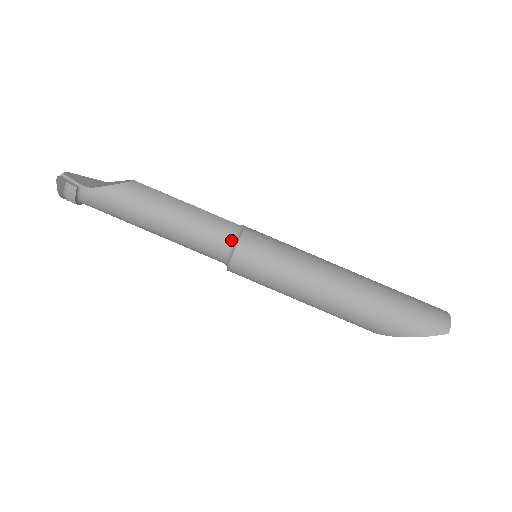
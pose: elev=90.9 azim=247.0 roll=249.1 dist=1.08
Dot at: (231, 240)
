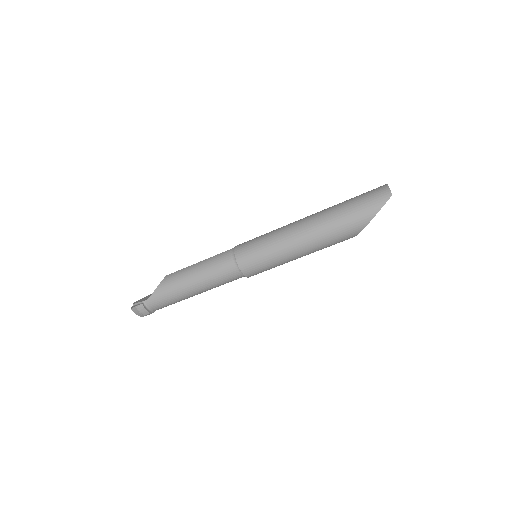
Dot at: (233, 259)
